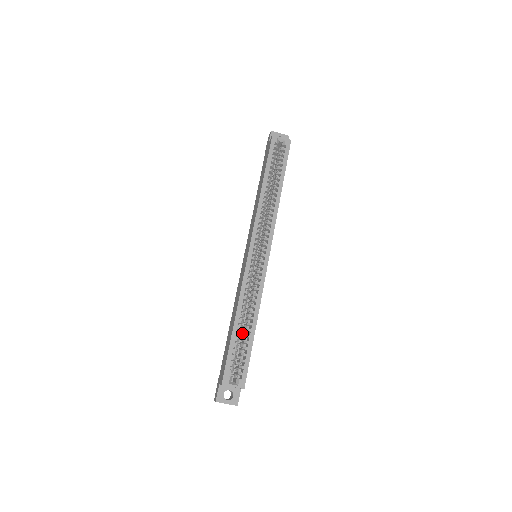
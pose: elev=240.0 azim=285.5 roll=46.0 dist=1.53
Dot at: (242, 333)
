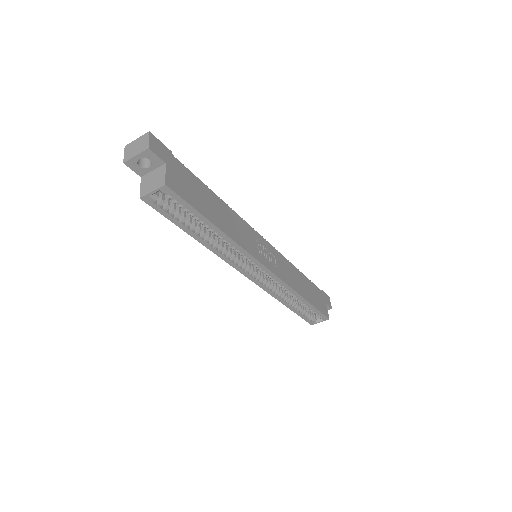
Dot at: occluded
